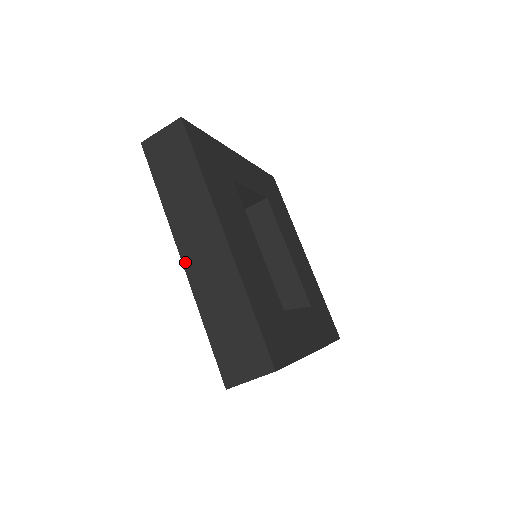
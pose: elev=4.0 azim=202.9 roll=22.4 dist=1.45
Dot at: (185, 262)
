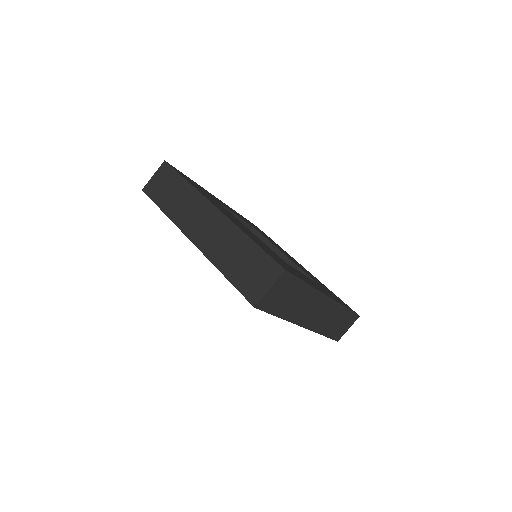
Dot at: (194, 241)
